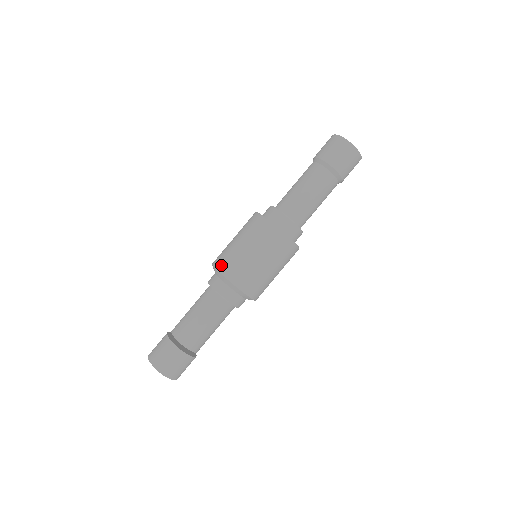
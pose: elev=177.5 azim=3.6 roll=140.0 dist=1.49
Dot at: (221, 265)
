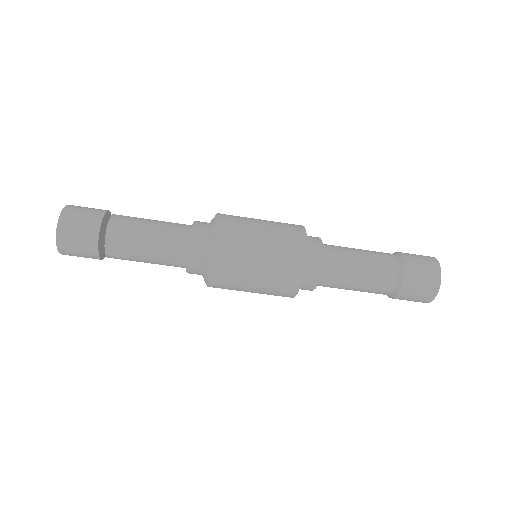
Dot at: (224, 225)
